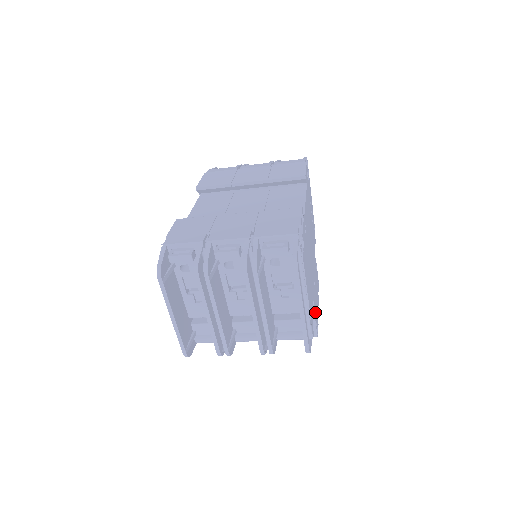
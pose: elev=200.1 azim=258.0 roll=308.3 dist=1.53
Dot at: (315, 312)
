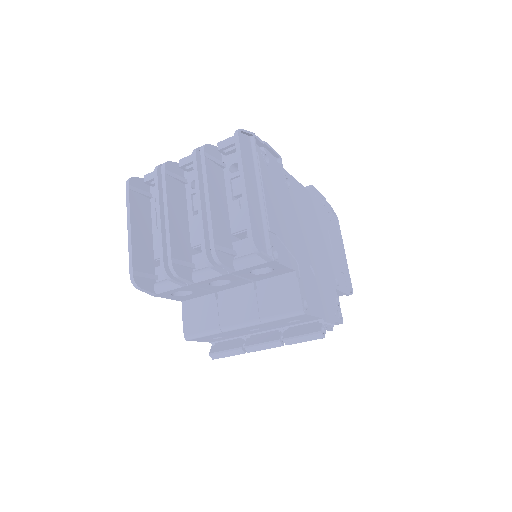
Dot at: (303, 284)
